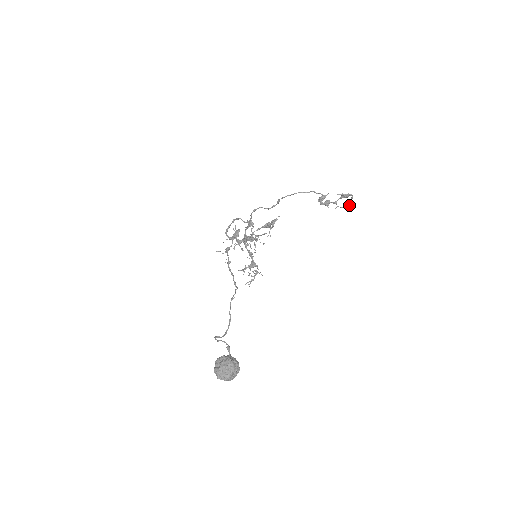
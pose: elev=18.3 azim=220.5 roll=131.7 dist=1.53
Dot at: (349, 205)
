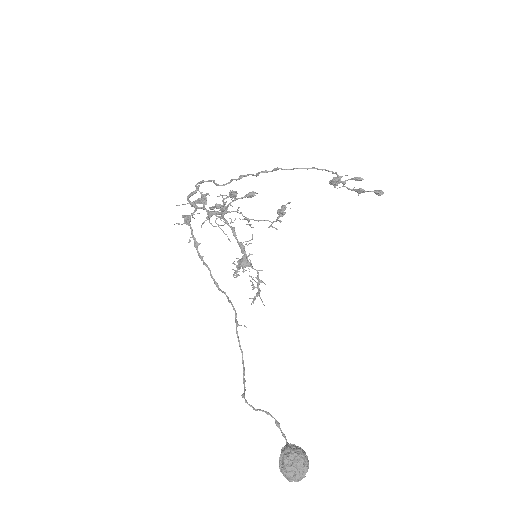
Dot at: (364, 192)
